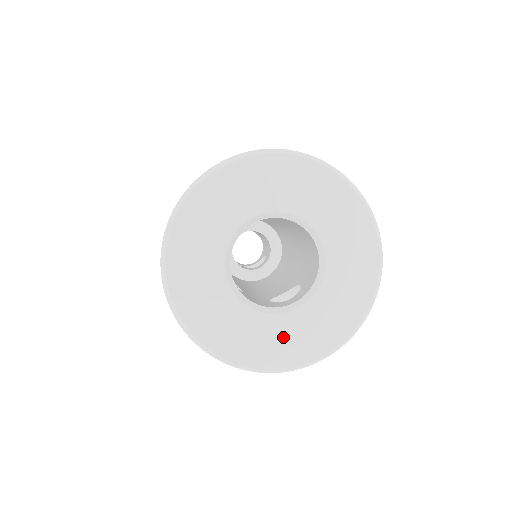
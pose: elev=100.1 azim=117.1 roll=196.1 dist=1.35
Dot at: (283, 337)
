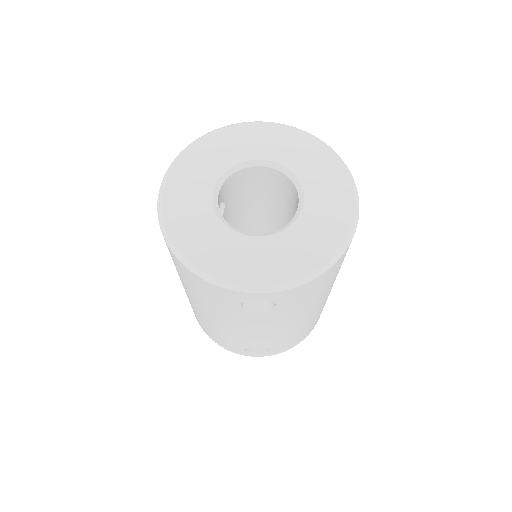
Dot at: (233, 253)
